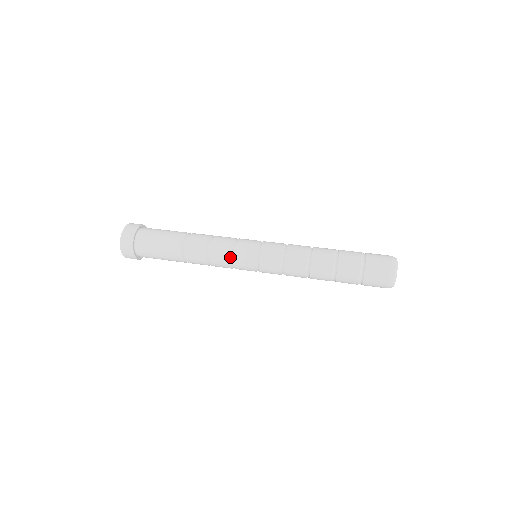
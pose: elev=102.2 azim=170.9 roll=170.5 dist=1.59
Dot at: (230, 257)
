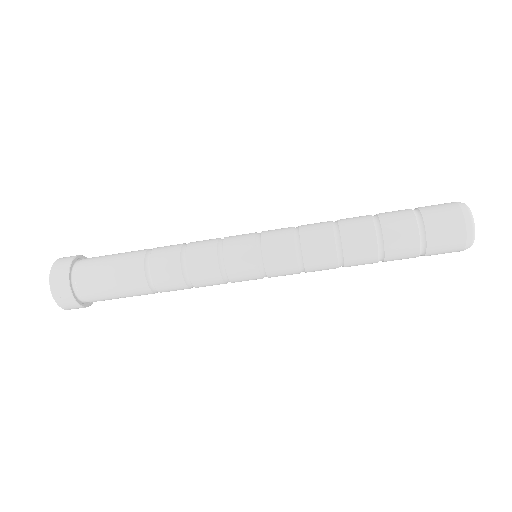
Dot at: (217, 247)
